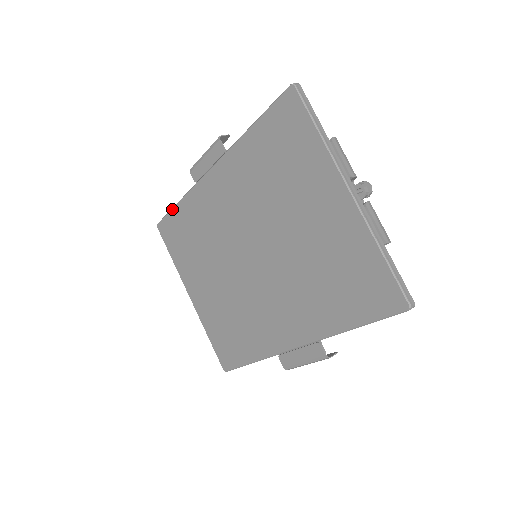
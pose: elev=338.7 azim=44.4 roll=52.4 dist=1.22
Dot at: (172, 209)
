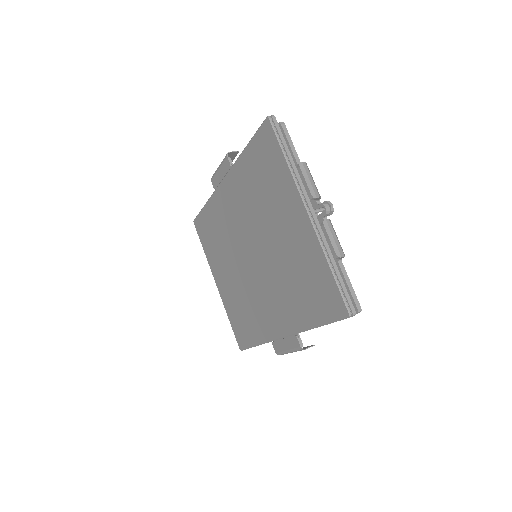
Dot at: (202, 209)
